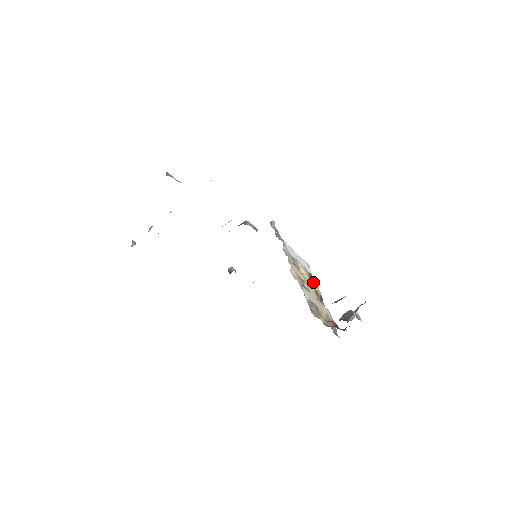
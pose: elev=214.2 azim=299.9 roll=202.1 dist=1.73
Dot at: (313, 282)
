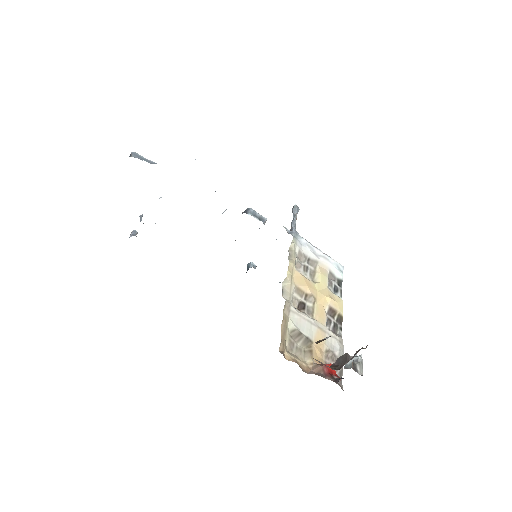
Dot at: (334, 294)
